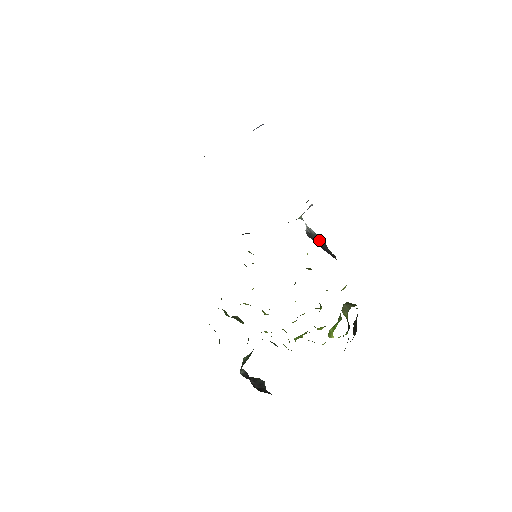
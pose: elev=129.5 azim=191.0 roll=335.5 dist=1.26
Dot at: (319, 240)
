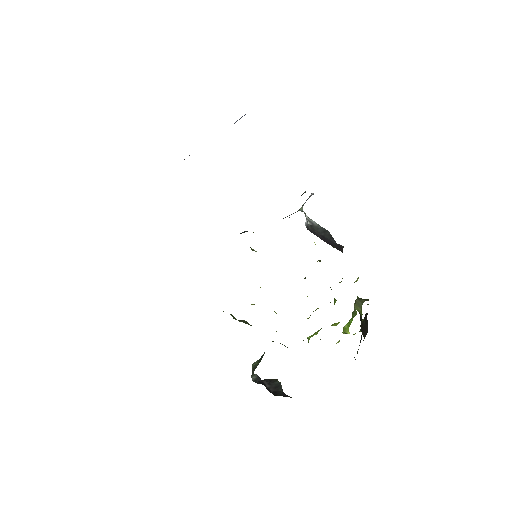
Dot at: (323, 232)
